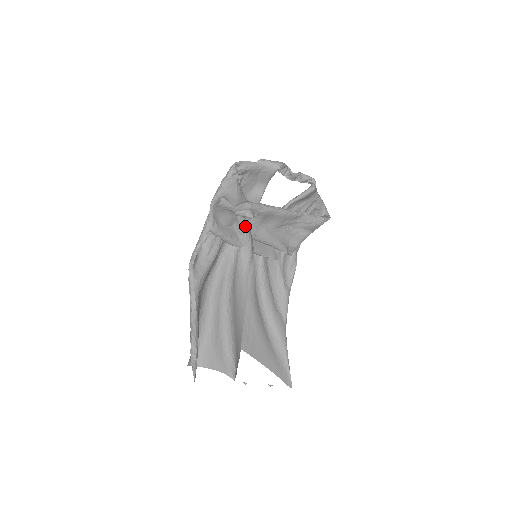
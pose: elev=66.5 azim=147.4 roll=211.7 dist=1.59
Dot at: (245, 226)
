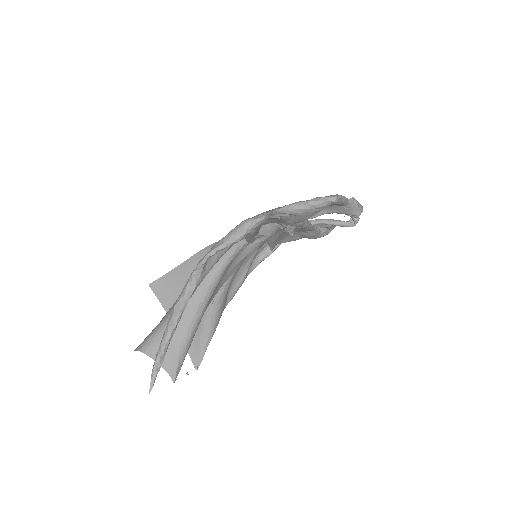
Dot at: (275, 232)
